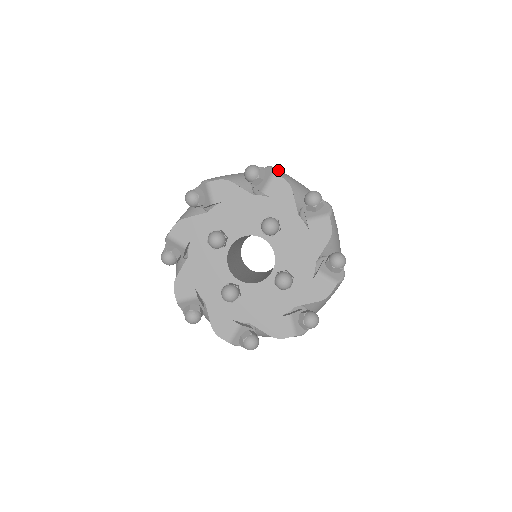
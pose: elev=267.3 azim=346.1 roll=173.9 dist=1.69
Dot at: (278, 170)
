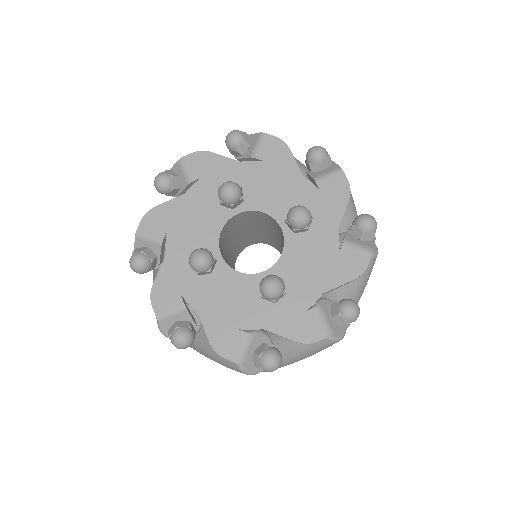
Dot at: occluded
